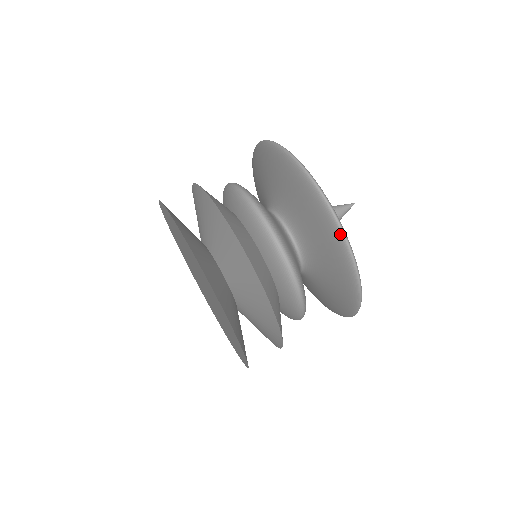
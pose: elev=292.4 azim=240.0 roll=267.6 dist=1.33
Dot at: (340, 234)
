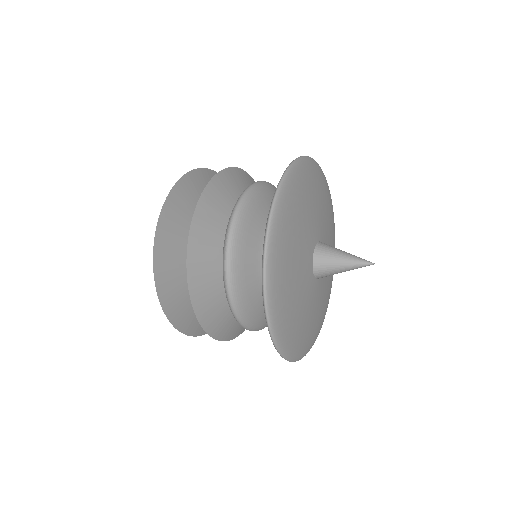
Dot at: (269, 213)
